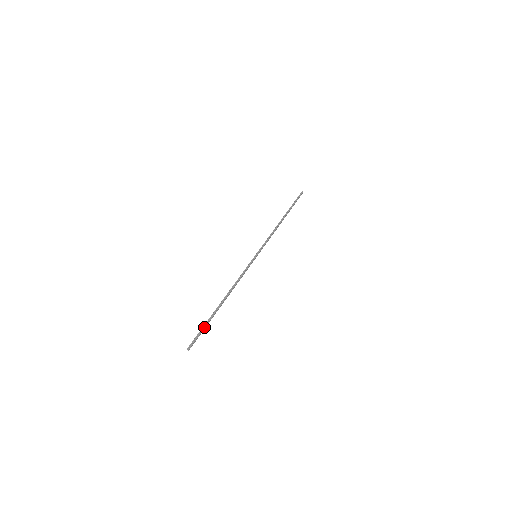
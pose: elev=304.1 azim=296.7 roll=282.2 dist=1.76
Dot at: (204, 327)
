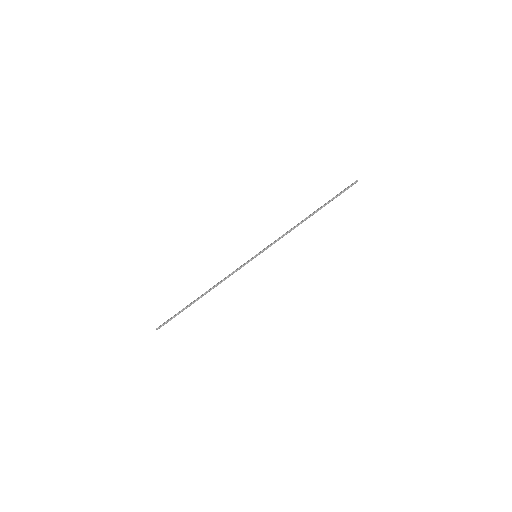
Dot at: (176, 315)
